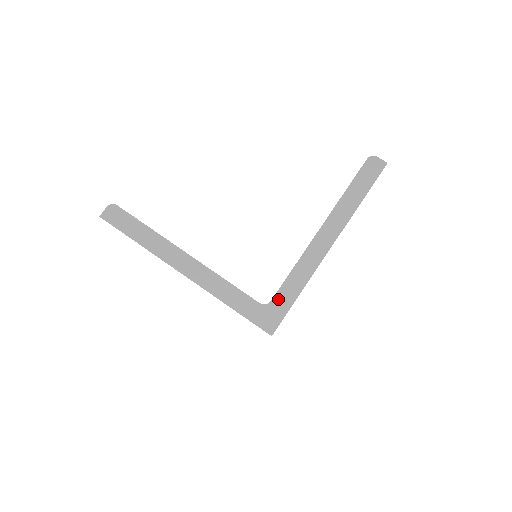
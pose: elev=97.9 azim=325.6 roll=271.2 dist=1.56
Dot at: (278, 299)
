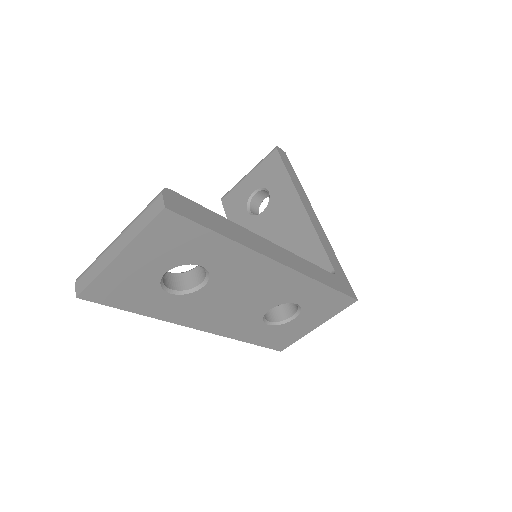
Dot at: (335, 266)
